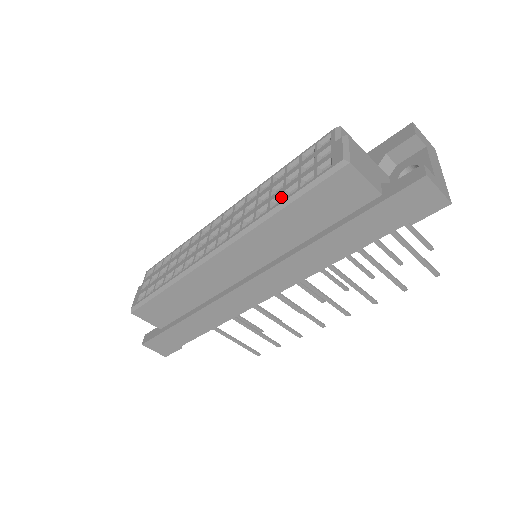
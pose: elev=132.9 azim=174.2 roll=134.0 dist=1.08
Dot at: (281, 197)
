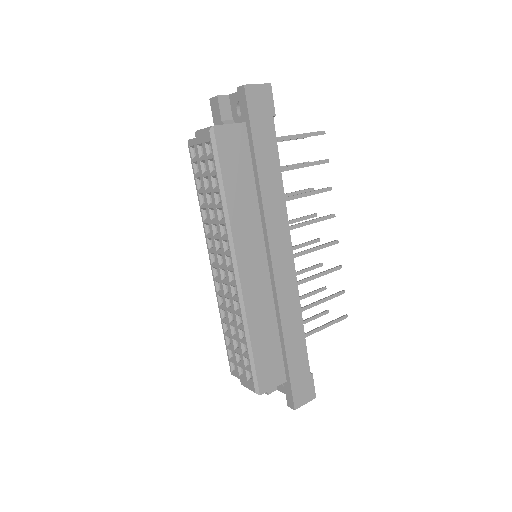
Dot at: (216, 195)
